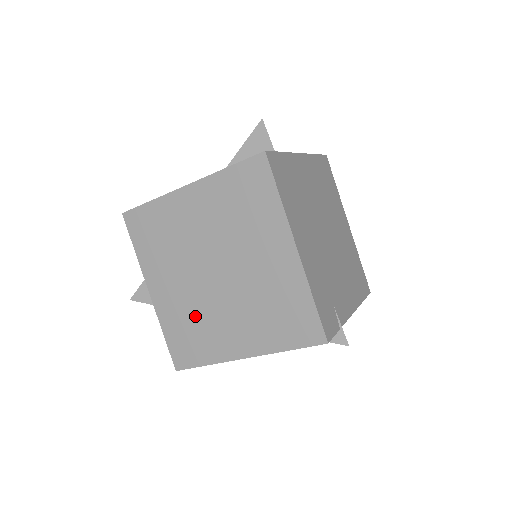
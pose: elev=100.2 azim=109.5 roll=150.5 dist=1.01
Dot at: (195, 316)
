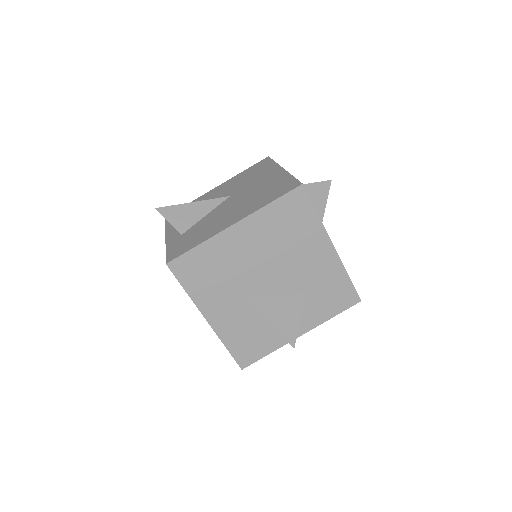
Dot at: occluded
